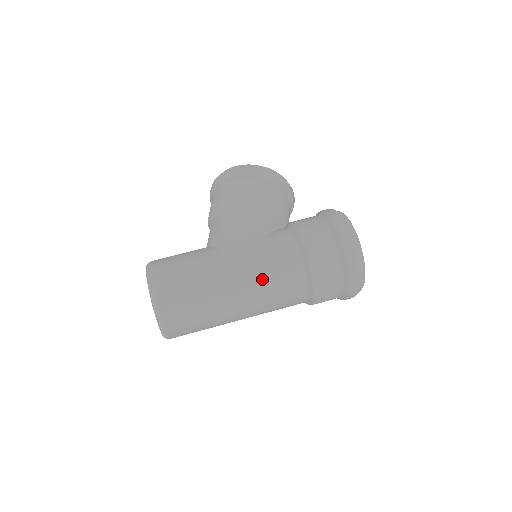
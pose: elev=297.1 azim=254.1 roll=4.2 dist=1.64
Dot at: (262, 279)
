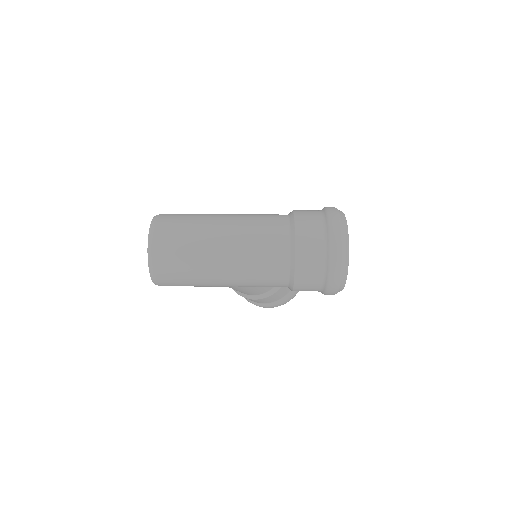
Dot at: (250, 216)
